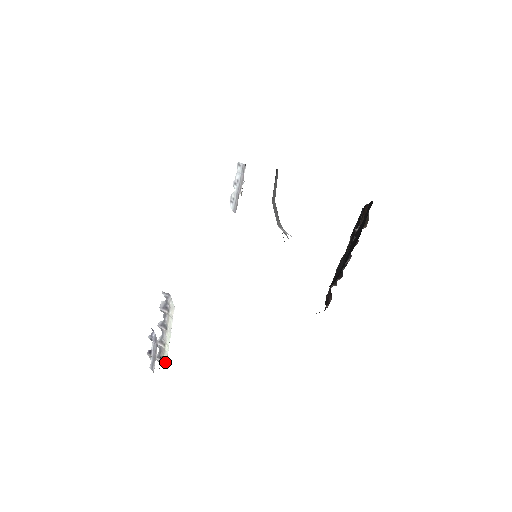
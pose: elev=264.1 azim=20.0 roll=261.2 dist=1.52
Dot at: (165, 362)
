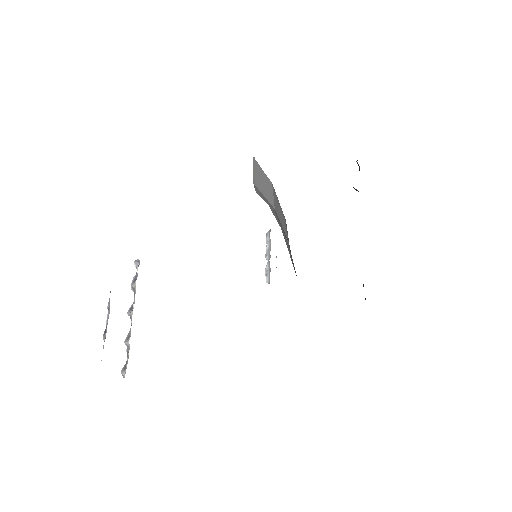
Dot at: (126, 365)
